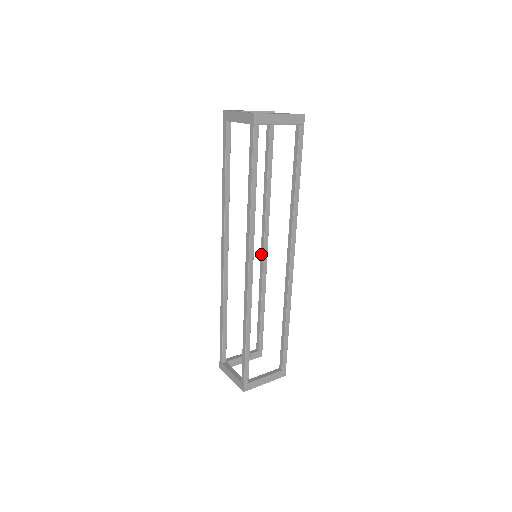
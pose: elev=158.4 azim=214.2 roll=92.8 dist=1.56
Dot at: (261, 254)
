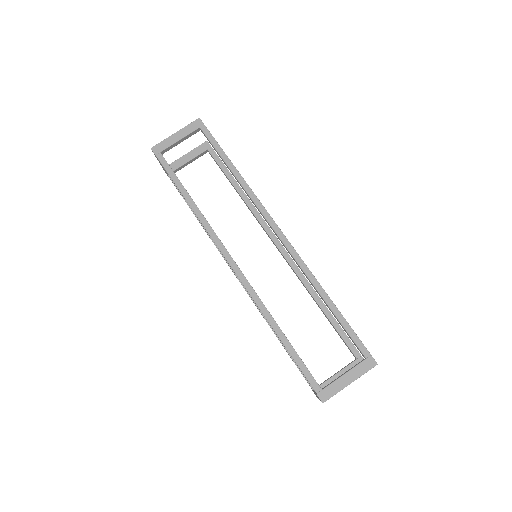
Dot at: occluded
